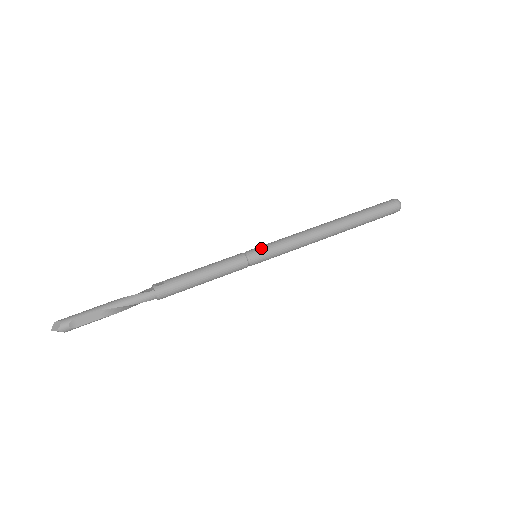
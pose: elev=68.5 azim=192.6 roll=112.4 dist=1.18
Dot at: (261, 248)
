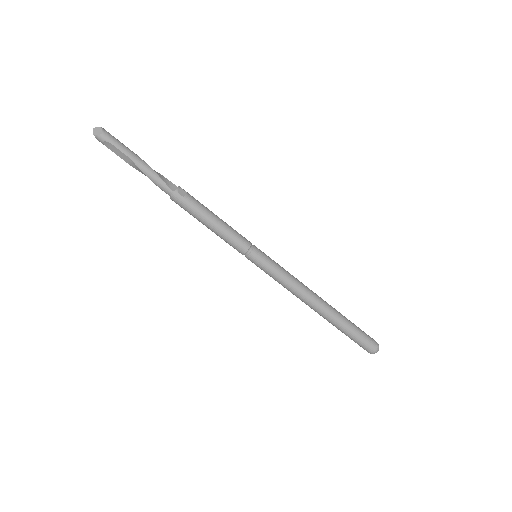
Dot at: (263, 259)
